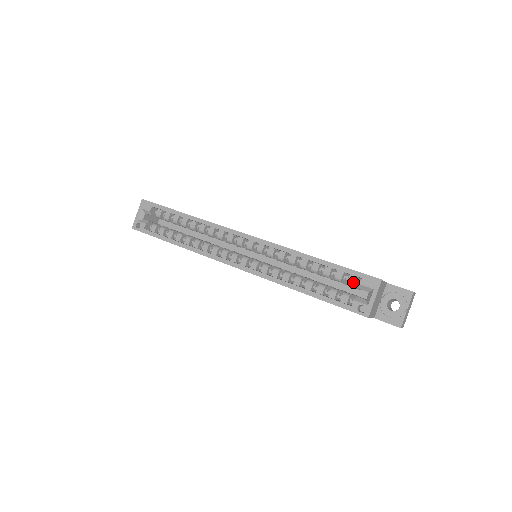
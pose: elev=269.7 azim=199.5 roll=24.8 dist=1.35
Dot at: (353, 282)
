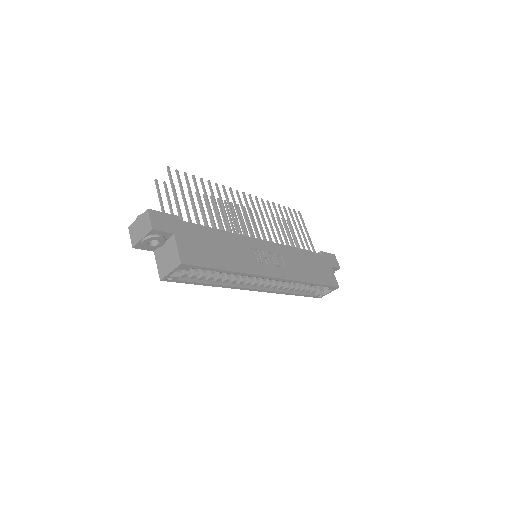
Dot at: occluded
